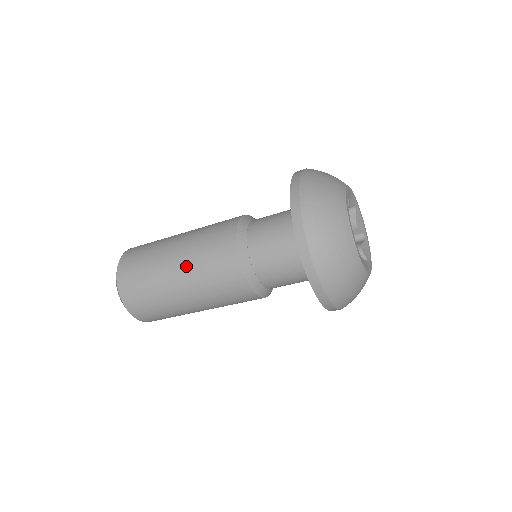
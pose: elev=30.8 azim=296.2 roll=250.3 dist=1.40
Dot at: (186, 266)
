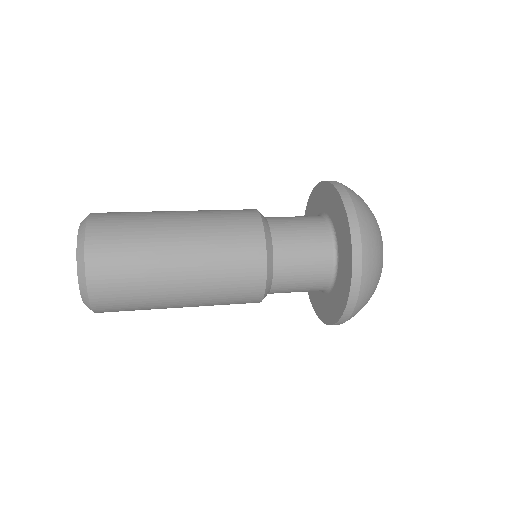
Dot at: (197, 253)
